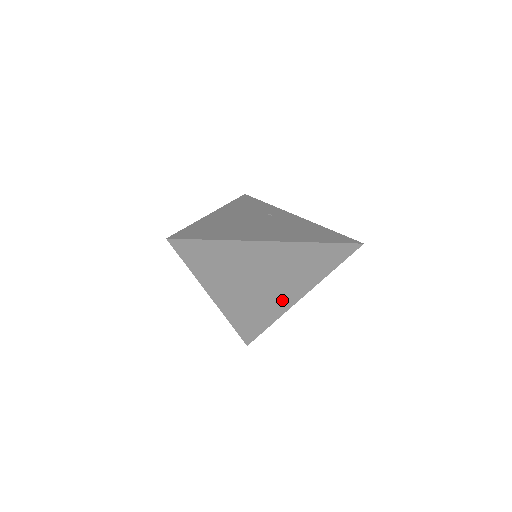
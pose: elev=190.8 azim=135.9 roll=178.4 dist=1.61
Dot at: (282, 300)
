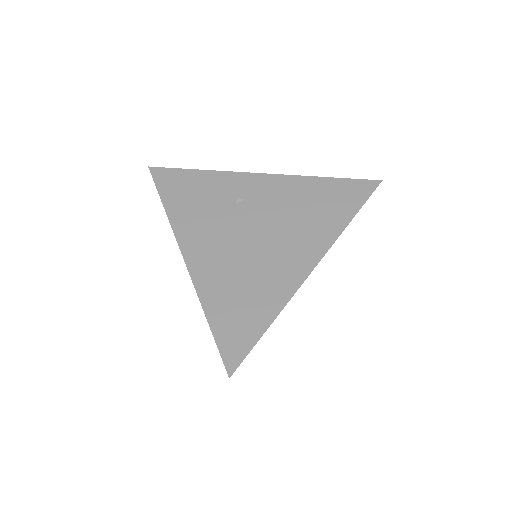
Dot at: occluded
